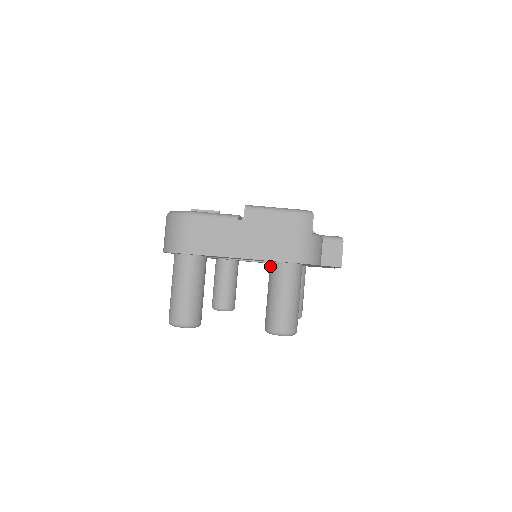
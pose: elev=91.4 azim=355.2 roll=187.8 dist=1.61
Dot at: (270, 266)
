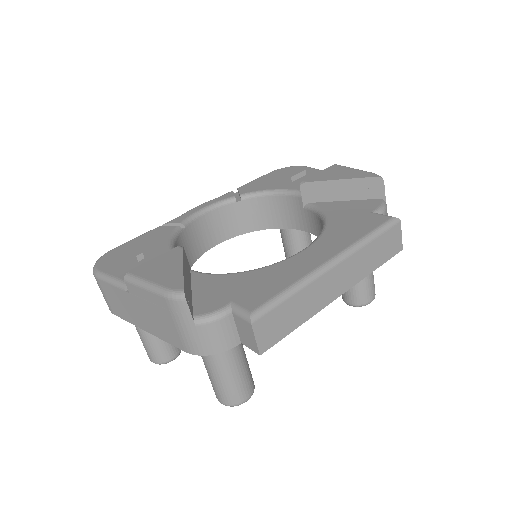
Dot at: occluded
